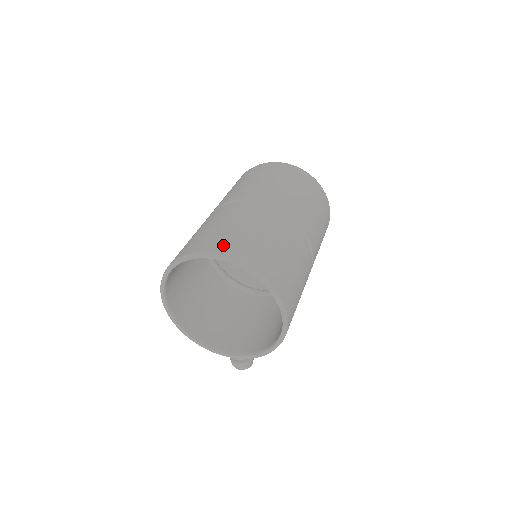
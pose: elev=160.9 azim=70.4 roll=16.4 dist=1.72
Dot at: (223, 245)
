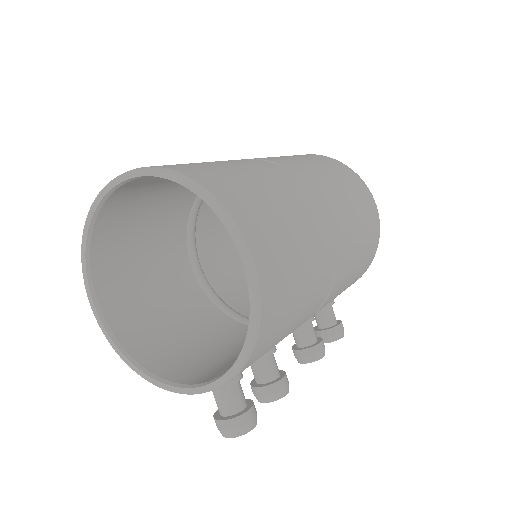
Dot at: occluded
